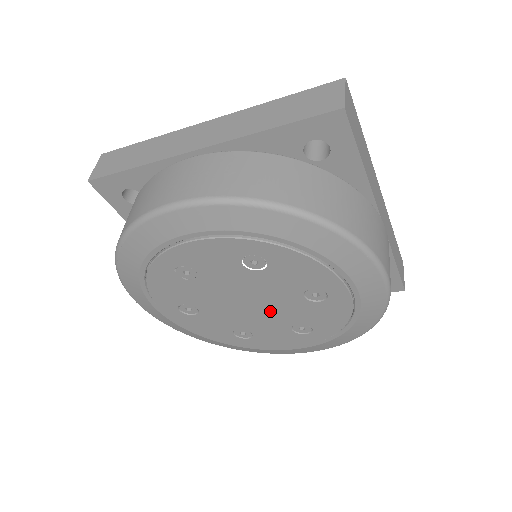
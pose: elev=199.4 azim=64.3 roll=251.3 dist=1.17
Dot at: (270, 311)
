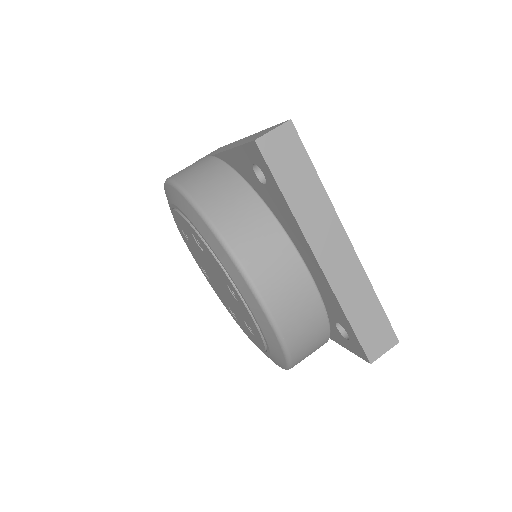
Dot at: (228, 297)
